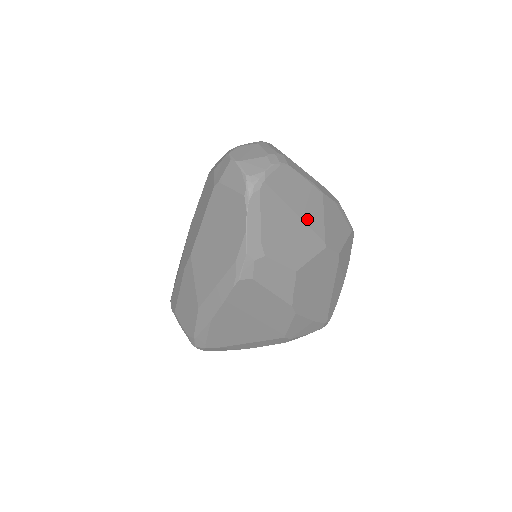
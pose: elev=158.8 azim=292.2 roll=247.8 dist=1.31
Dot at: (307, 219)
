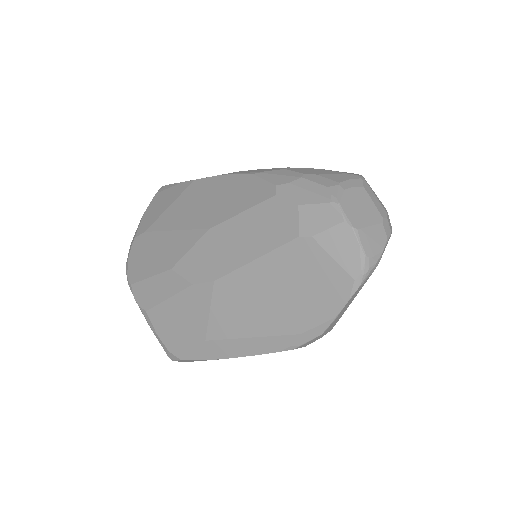
Dot at: occluded
